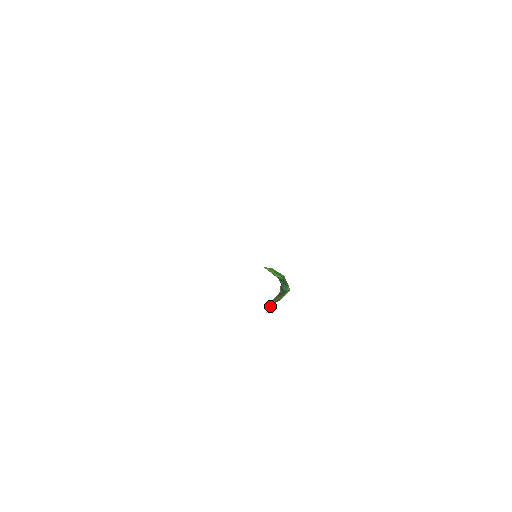
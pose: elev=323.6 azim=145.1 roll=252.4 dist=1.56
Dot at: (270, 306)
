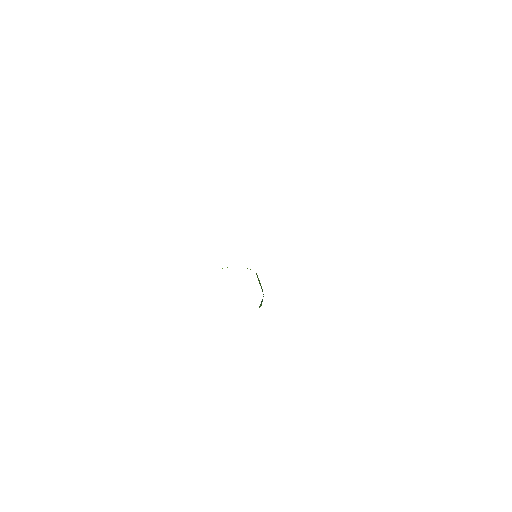
Dot at: occluded
